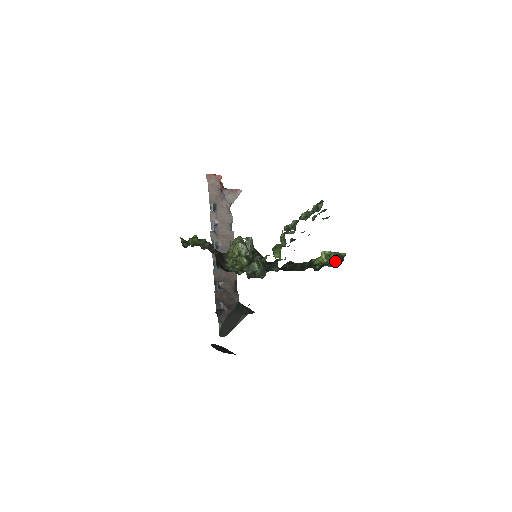
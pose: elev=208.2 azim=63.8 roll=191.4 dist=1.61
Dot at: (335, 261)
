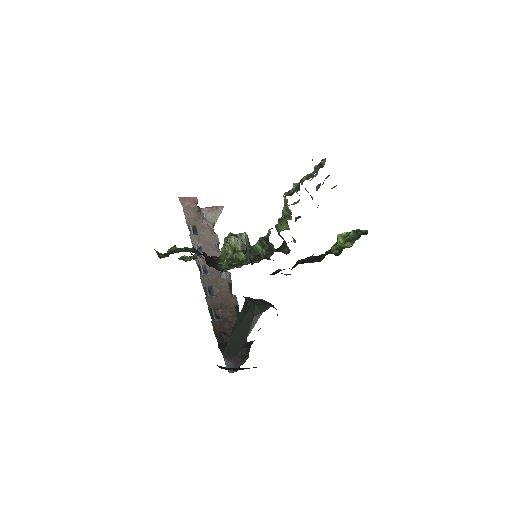
Dot at: (358, 235)
